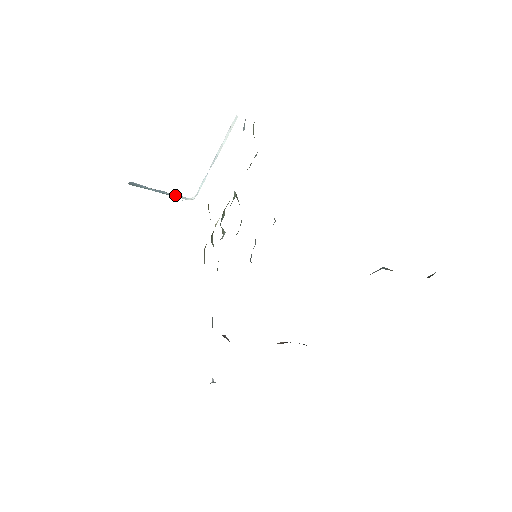
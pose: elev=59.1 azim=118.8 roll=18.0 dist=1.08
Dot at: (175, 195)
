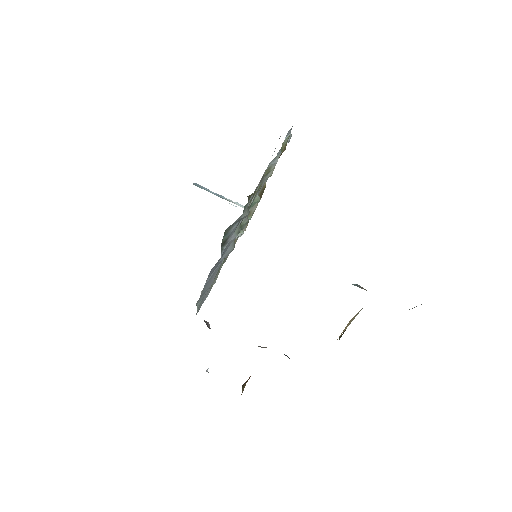
Dot at: (232, 201)
